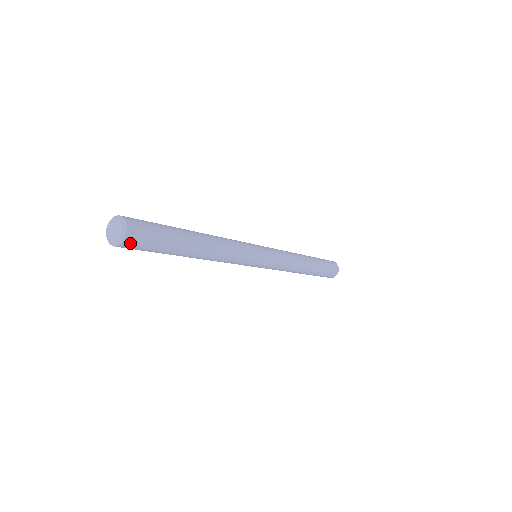
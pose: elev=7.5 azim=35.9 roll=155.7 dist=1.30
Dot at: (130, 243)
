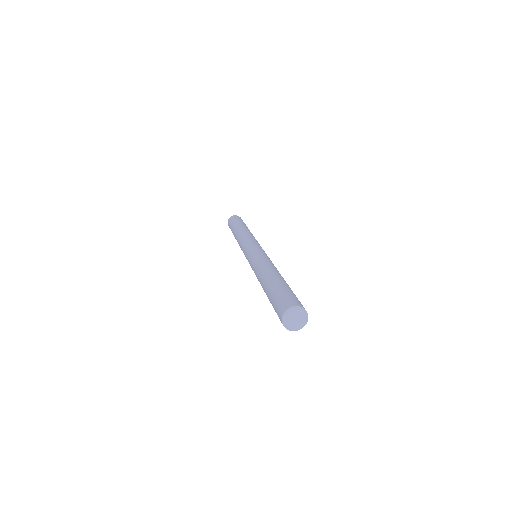
Dot at: occluded
